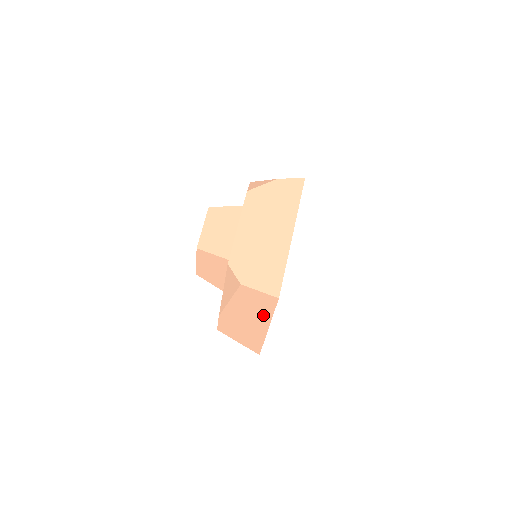
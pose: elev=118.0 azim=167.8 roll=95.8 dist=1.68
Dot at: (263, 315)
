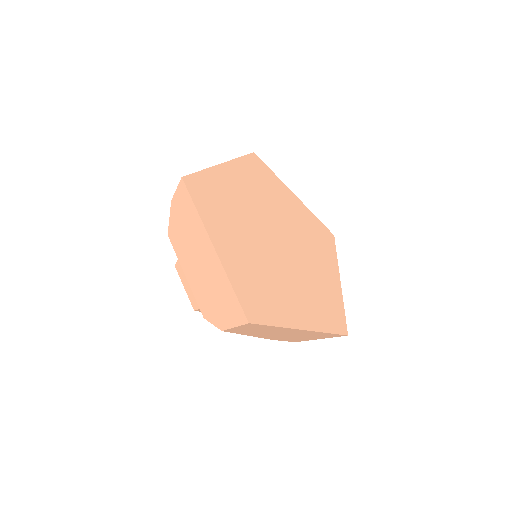
Dot at: (277, 329)
